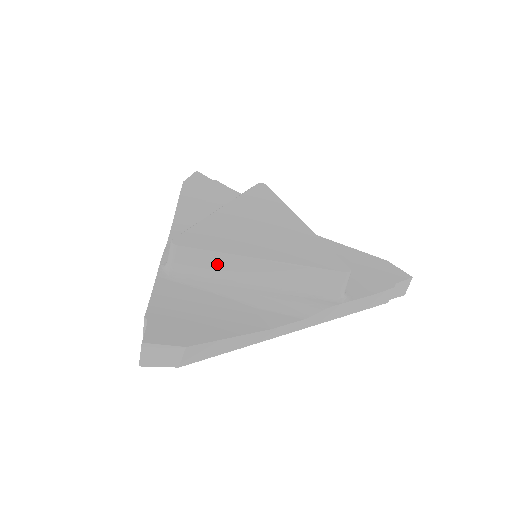
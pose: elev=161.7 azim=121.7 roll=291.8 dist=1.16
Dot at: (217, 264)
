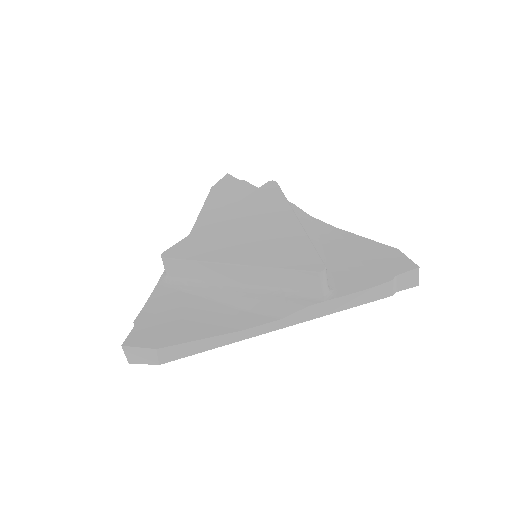
Dot at: (201, 271)
